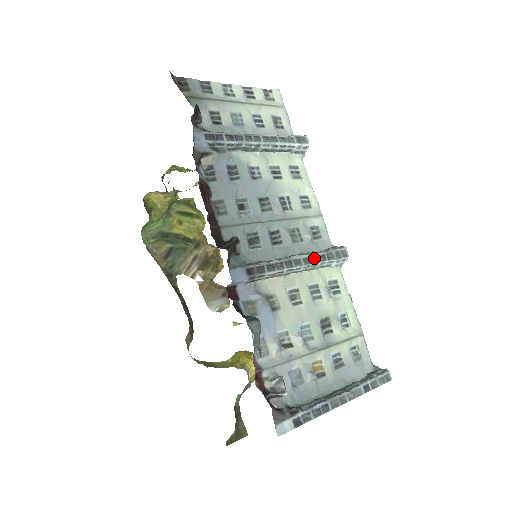
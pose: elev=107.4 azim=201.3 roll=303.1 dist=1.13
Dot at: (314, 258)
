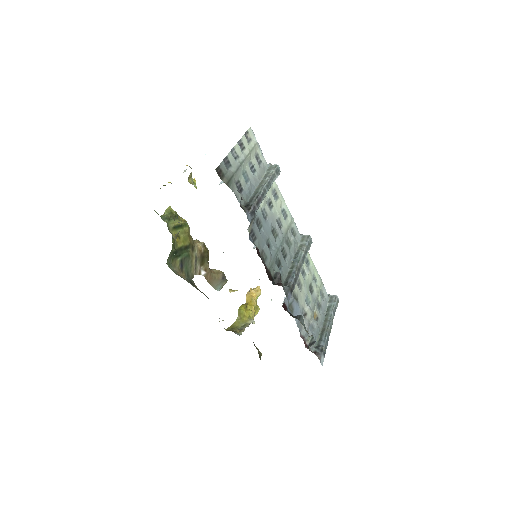
Dot at: (304, 256)
